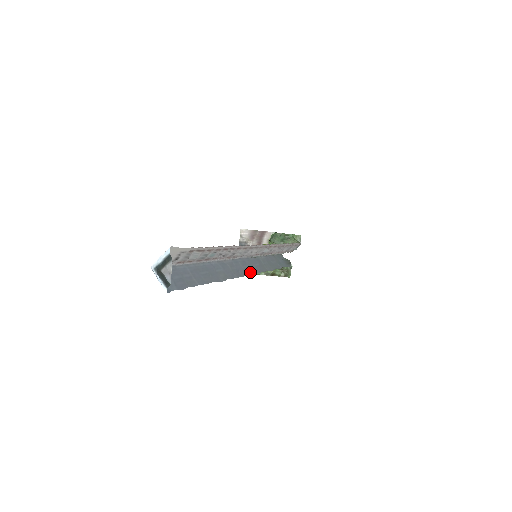
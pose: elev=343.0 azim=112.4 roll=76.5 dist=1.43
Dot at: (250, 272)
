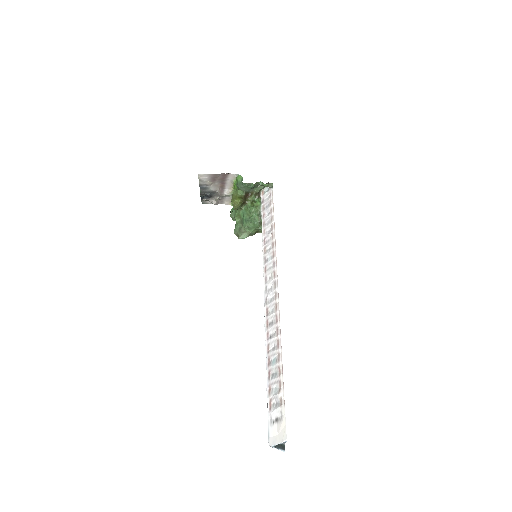
Dot at: occluded
